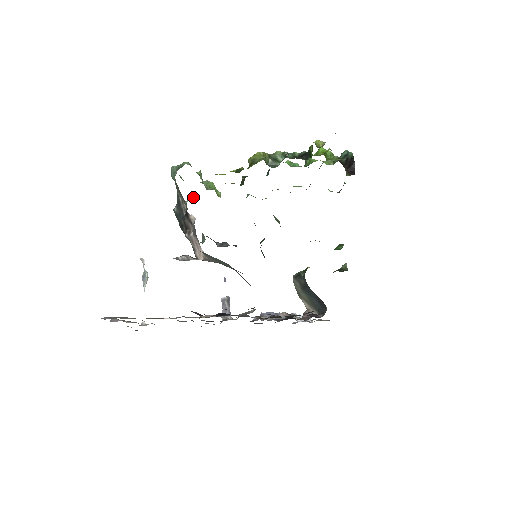
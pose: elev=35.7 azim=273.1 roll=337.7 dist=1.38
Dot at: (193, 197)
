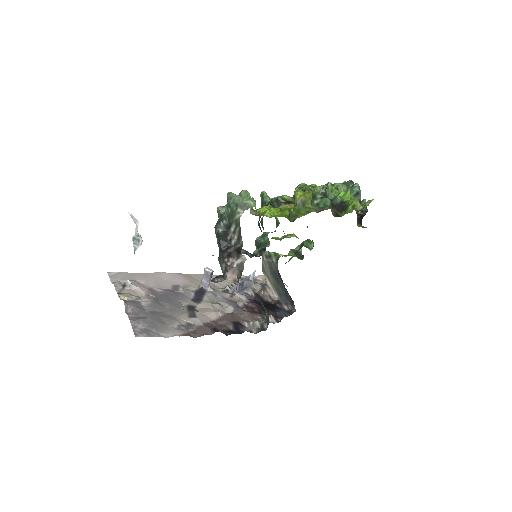
Dot at: occluded
